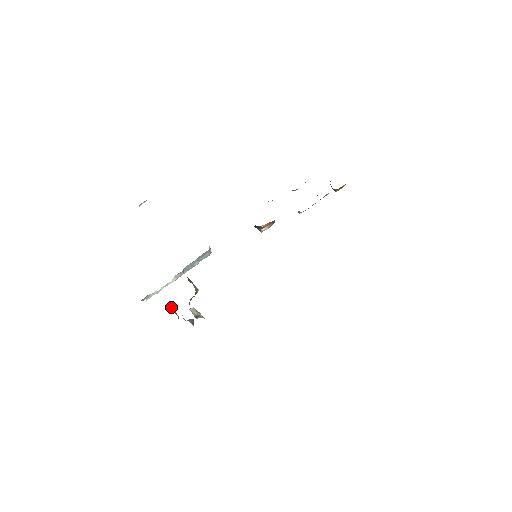
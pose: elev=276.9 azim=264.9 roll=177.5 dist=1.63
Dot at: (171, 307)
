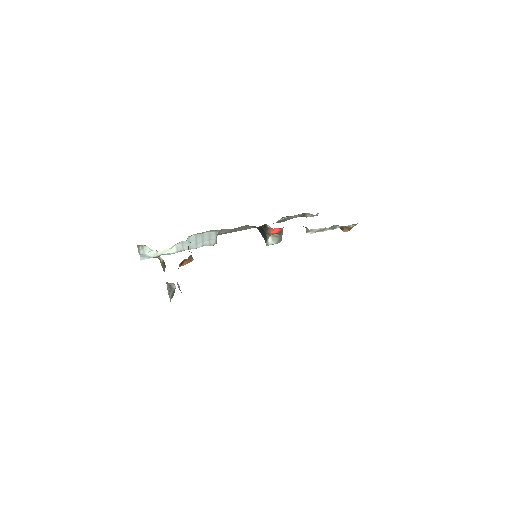
Dot at: (162, 259)
